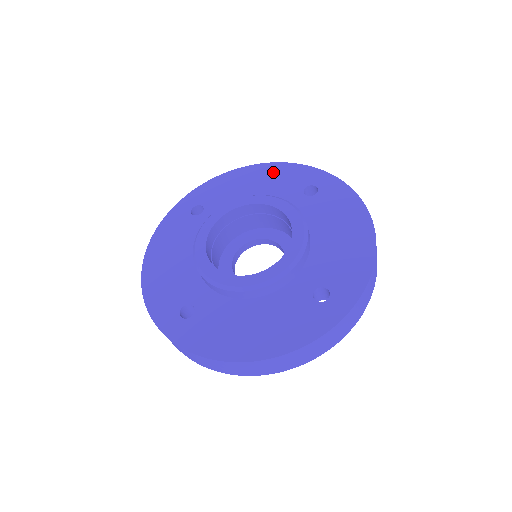
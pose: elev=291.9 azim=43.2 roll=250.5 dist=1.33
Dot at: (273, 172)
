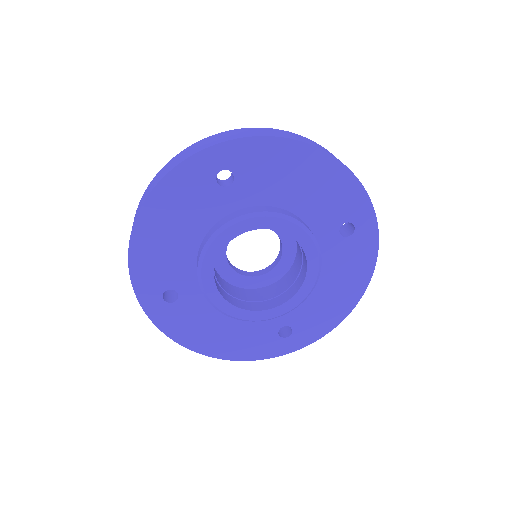
Dot at: (332, 178)
